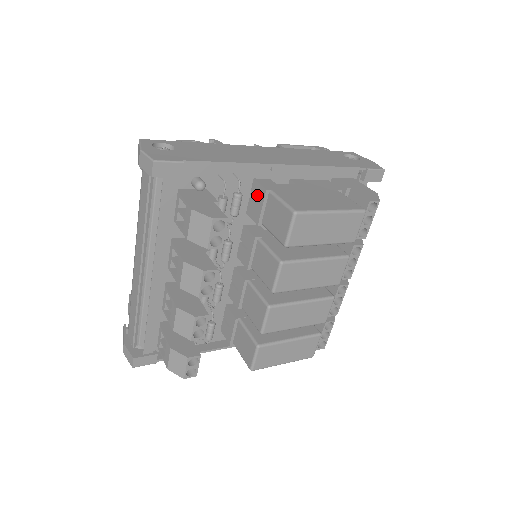
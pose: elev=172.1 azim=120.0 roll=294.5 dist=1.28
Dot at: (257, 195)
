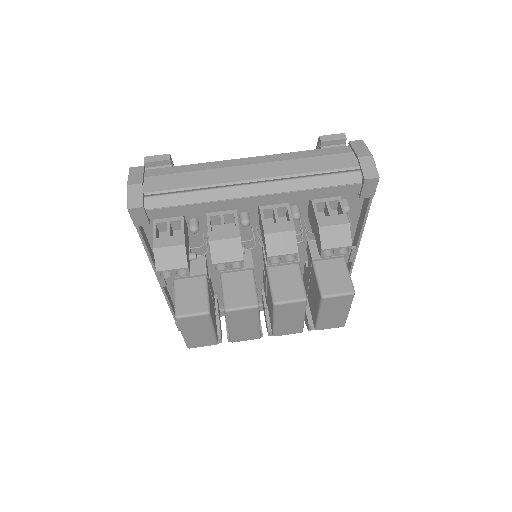
Dot at: occluded
